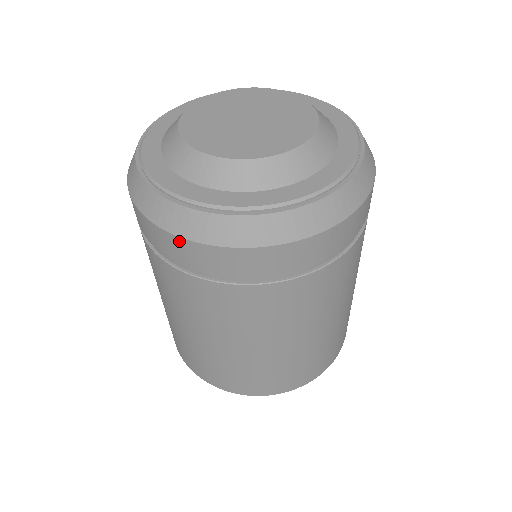
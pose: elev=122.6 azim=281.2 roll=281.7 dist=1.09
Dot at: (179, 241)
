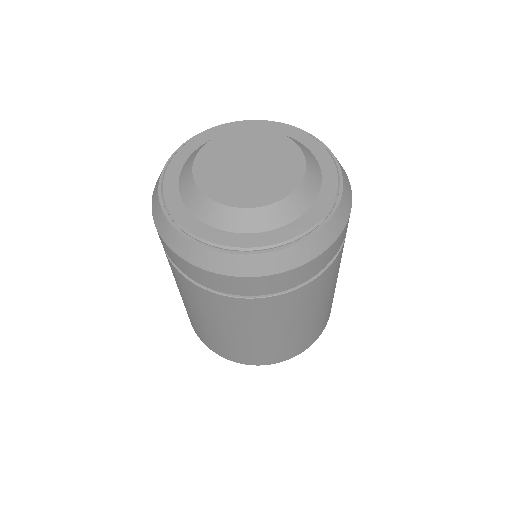
Dot at: (200, 271)
